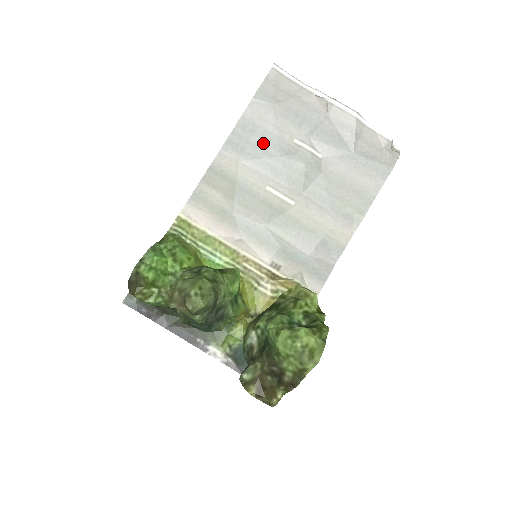
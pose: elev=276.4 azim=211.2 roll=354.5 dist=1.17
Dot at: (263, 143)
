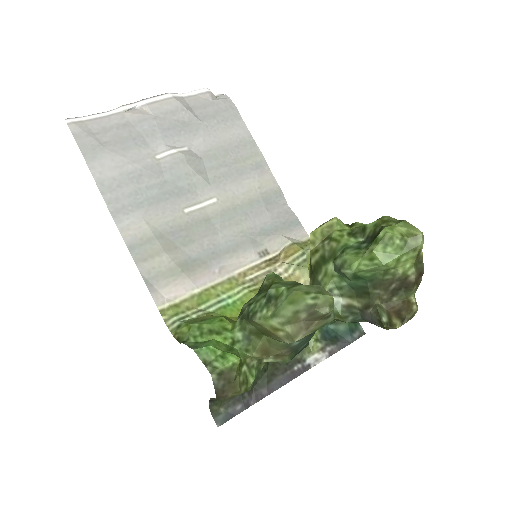
Dot at: (140, 184)
